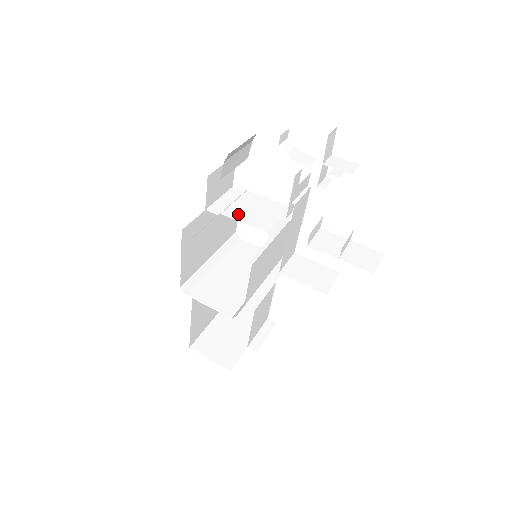
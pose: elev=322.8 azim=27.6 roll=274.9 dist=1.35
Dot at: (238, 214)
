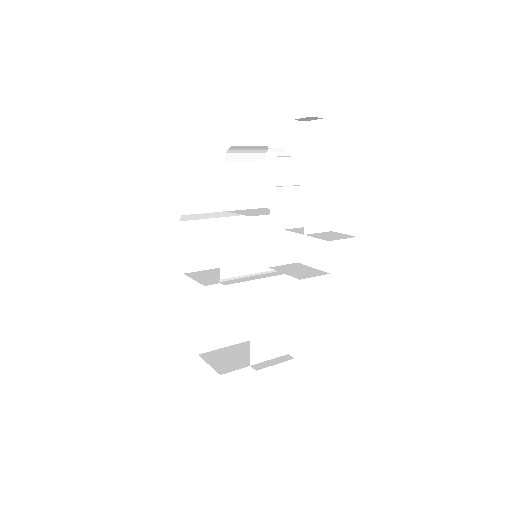
Dot at: (240, 212)
